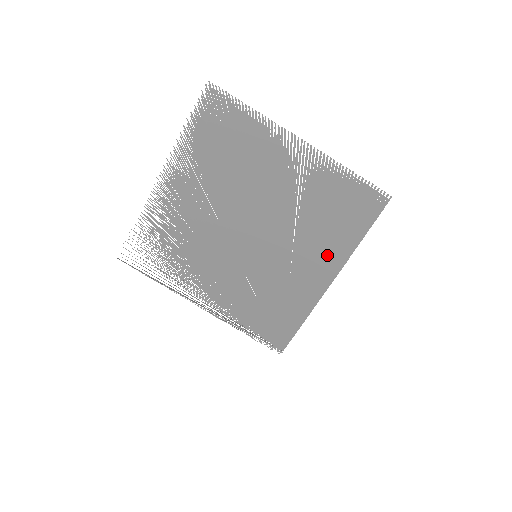
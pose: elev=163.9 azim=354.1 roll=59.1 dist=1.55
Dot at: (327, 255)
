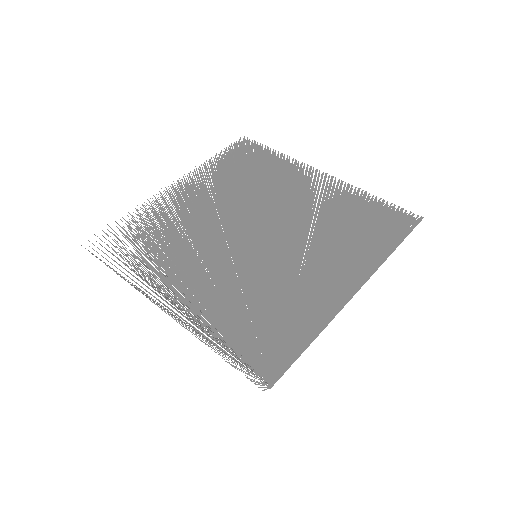
Dot at: (348, 263)
